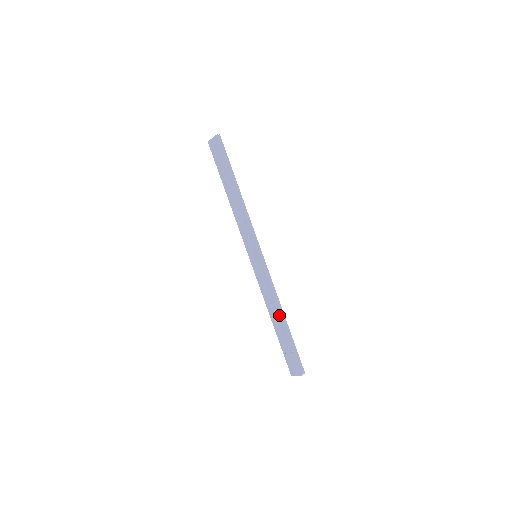
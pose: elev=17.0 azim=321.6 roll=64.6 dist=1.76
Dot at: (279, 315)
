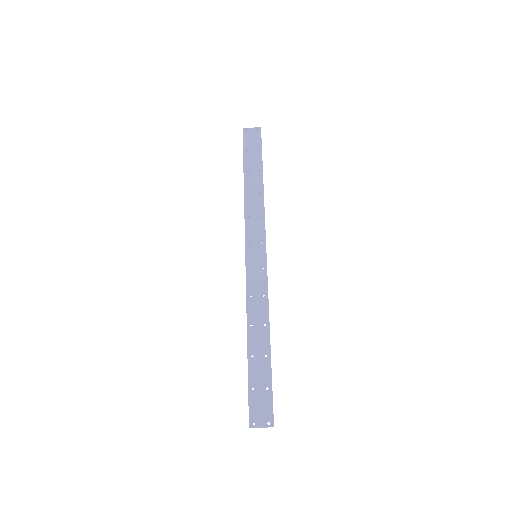
Dot at: (266, 333)
